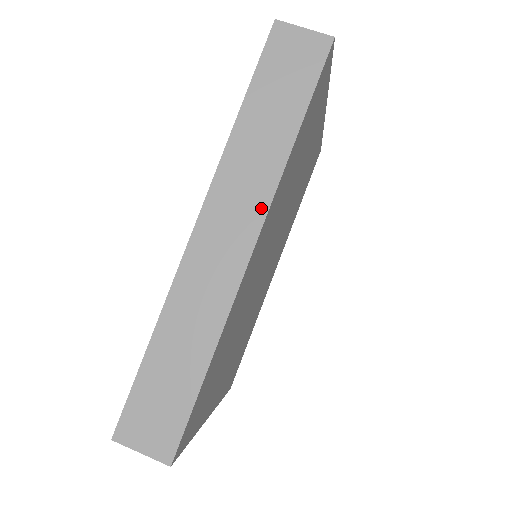
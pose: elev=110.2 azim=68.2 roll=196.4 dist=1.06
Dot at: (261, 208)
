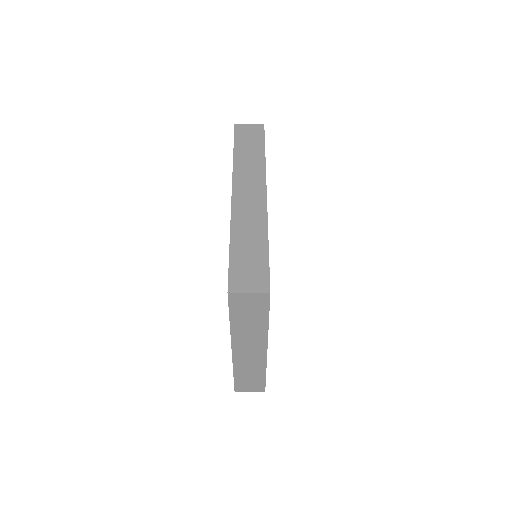
Dot at: (262, 179)
